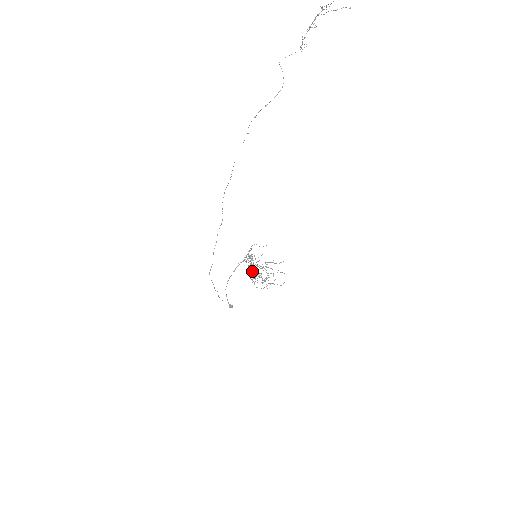
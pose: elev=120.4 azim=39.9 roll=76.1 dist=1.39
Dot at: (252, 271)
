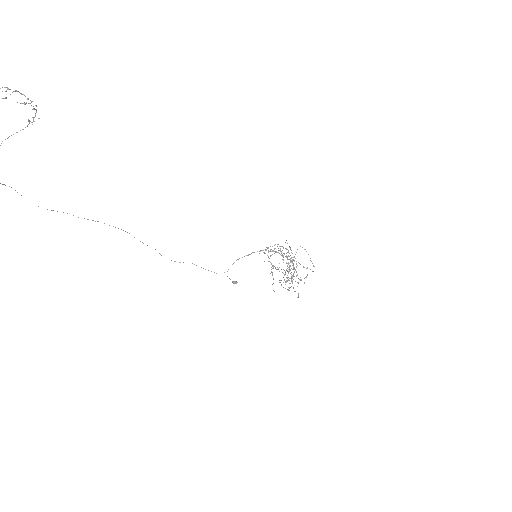
Dot at: (288, 263)
